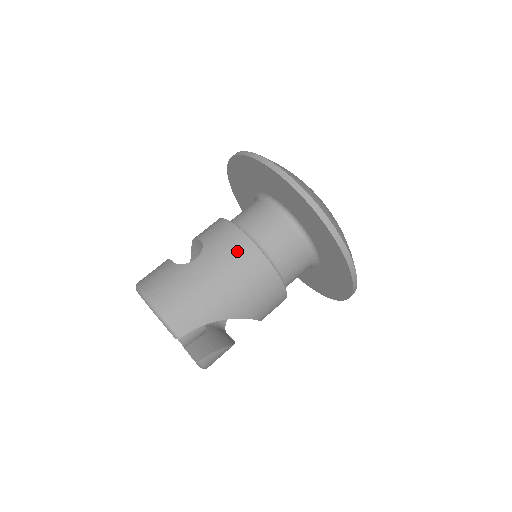
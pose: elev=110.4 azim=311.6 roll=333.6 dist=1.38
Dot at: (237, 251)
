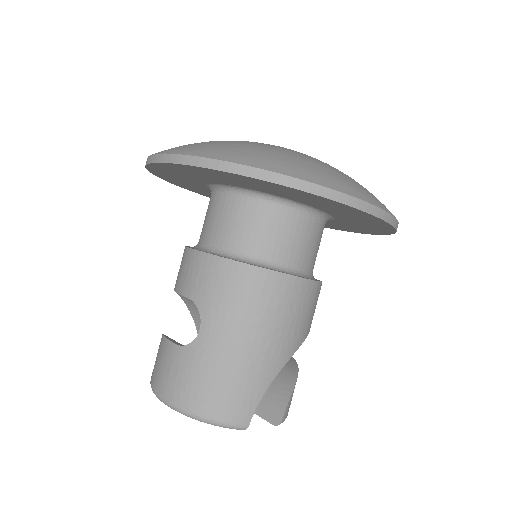
Dot at: (242, 290)
